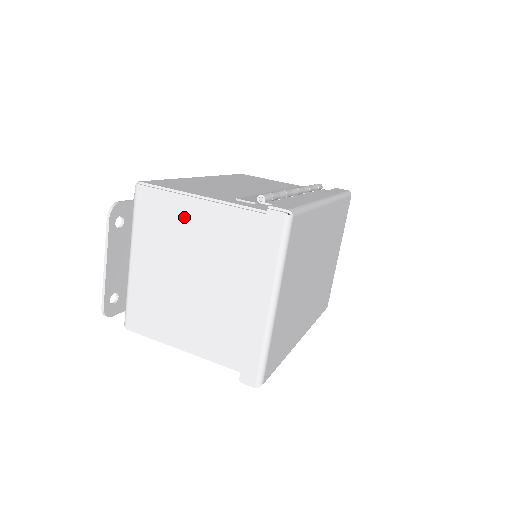
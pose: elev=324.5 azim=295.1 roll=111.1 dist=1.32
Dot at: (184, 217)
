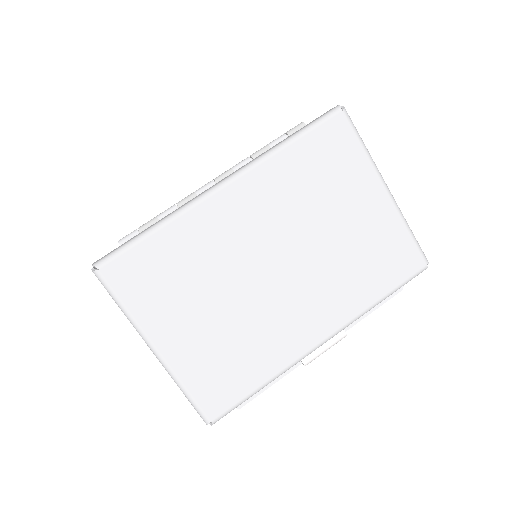
Dot at: occluded
